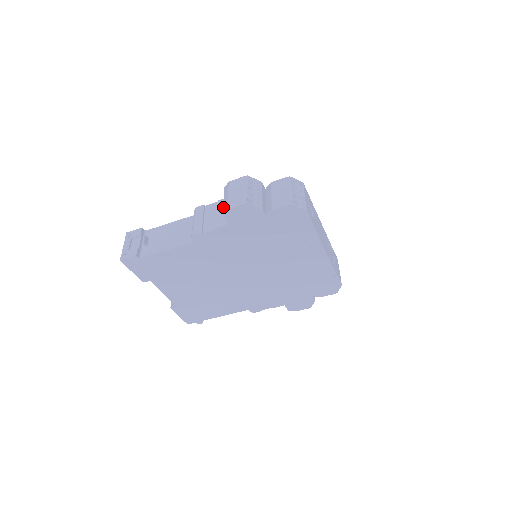
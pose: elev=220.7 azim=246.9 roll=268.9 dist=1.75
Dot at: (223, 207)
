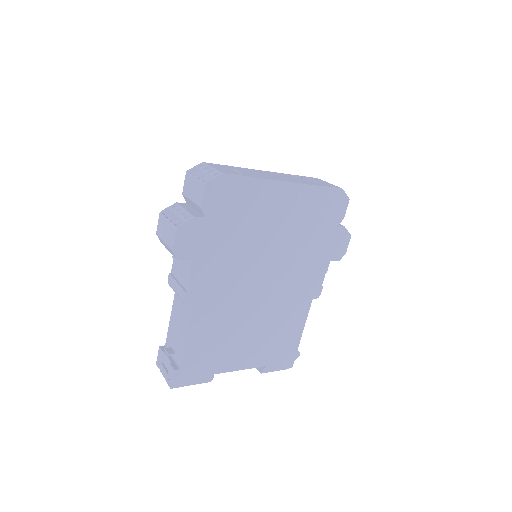
Dot at: occluded
